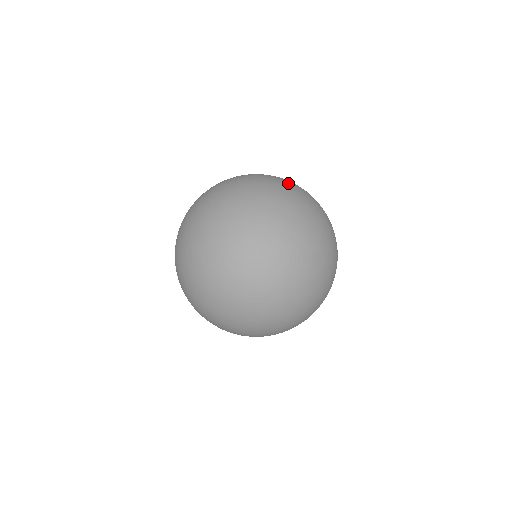
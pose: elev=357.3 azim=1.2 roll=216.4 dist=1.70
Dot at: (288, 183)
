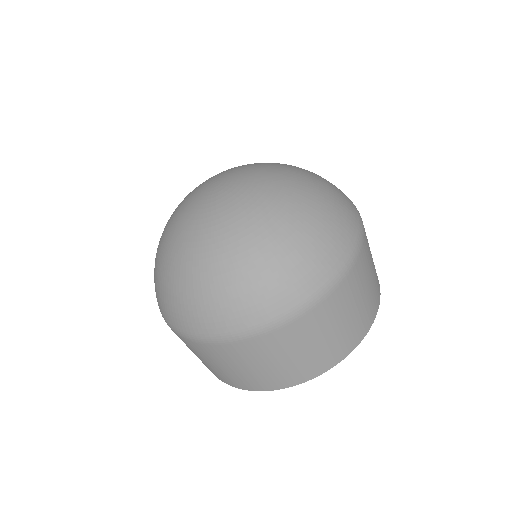
Dot at: occluded
